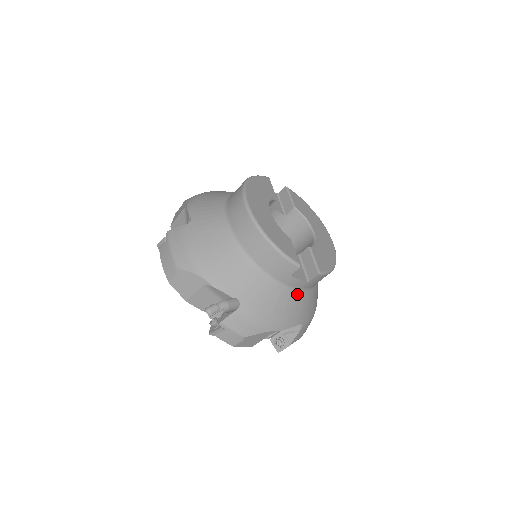
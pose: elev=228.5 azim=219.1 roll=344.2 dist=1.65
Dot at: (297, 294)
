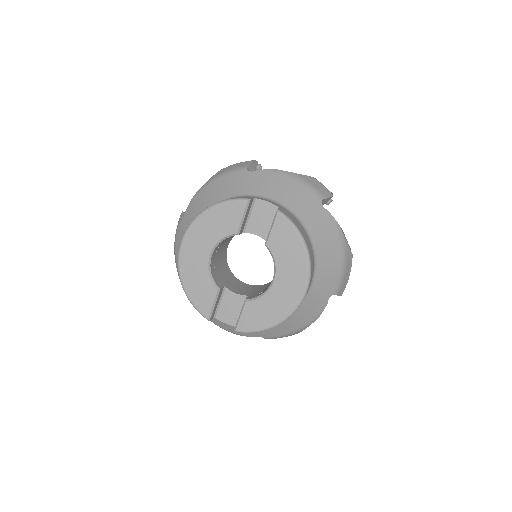
Dot at: occluded
